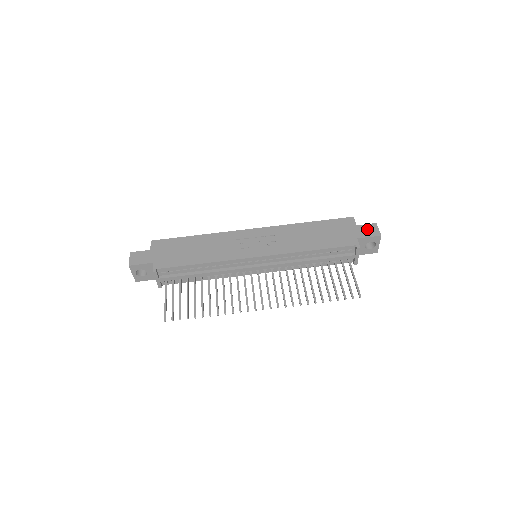
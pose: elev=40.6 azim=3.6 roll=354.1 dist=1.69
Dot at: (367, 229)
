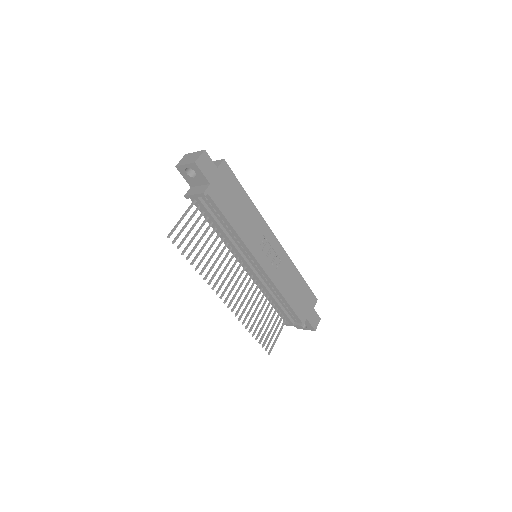
Dot at: (315, 318)
